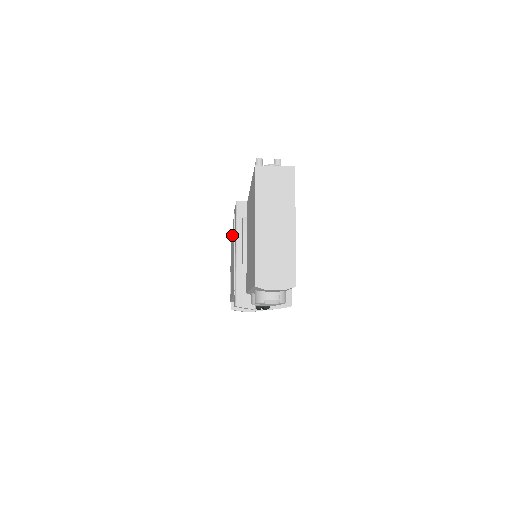
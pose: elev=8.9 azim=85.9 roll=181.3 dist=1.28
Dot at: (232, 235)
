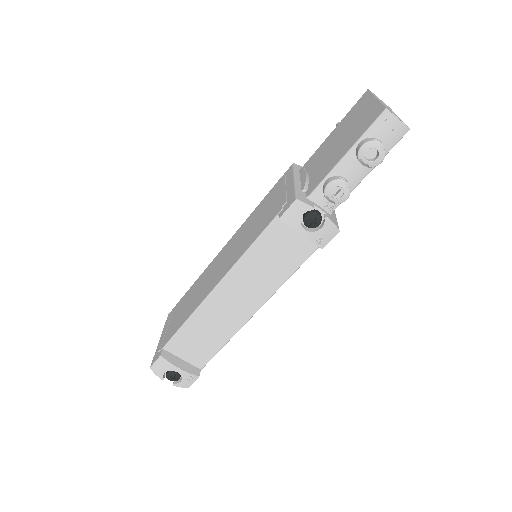
Dot at: (227, 245)
